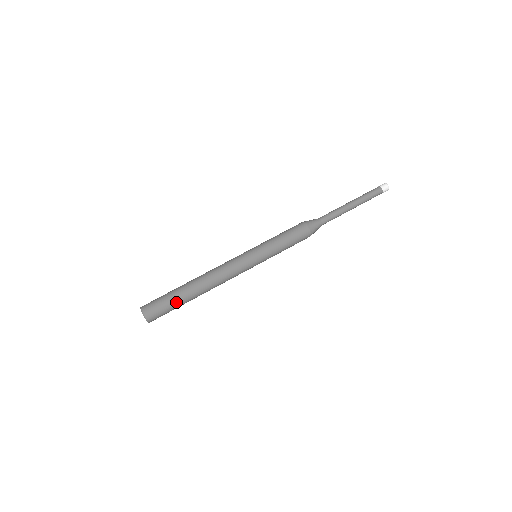
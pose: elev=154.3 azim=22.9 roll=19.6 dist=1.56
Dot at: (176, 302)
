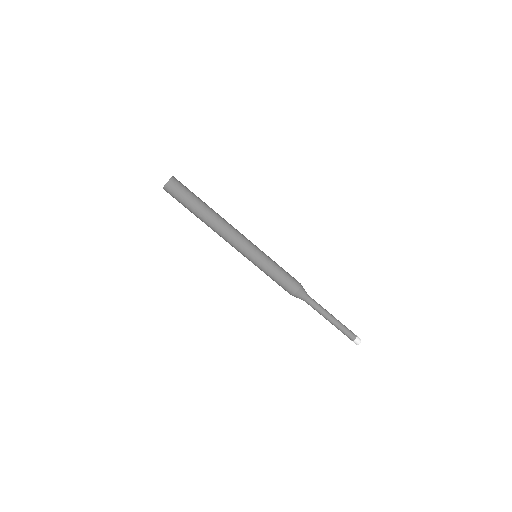
Dot at: (190, 205)
